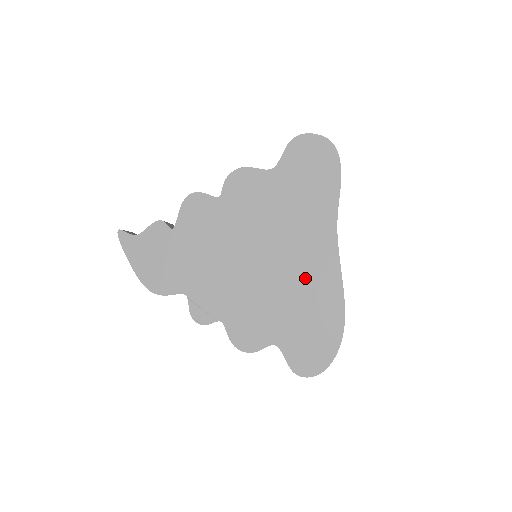
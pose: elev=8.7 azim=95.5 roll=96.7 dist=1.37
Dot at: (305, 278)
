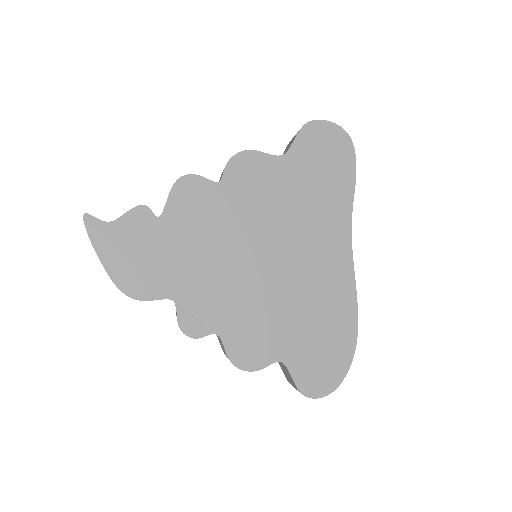
Dot at: (316, 283)
